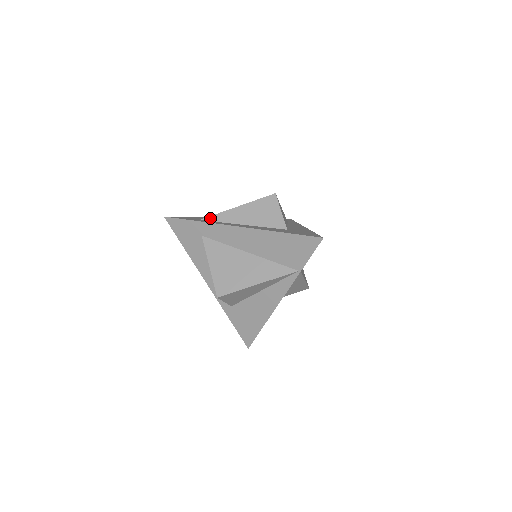
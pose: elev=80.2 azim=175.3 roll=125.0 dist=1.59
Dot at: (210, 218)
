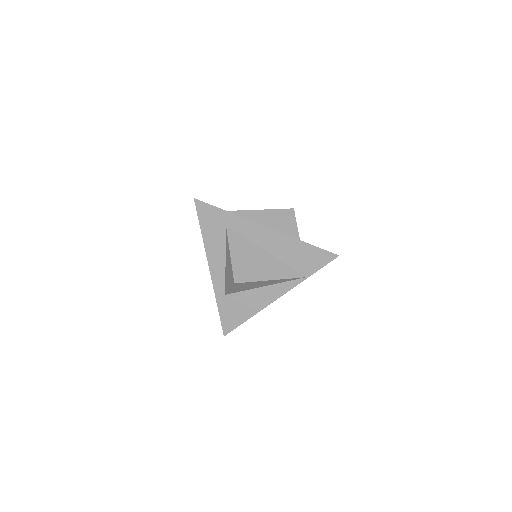
Dot at: (236, 212)
